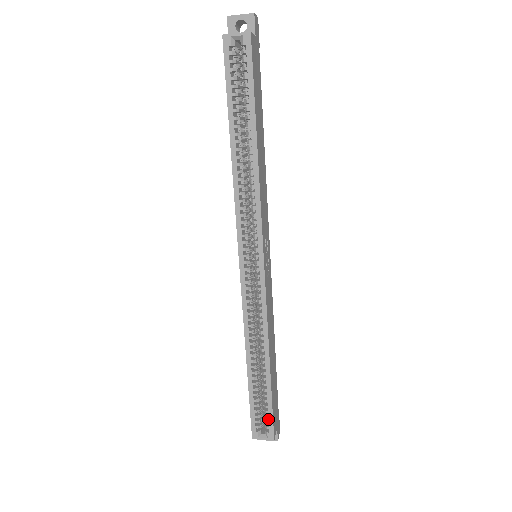
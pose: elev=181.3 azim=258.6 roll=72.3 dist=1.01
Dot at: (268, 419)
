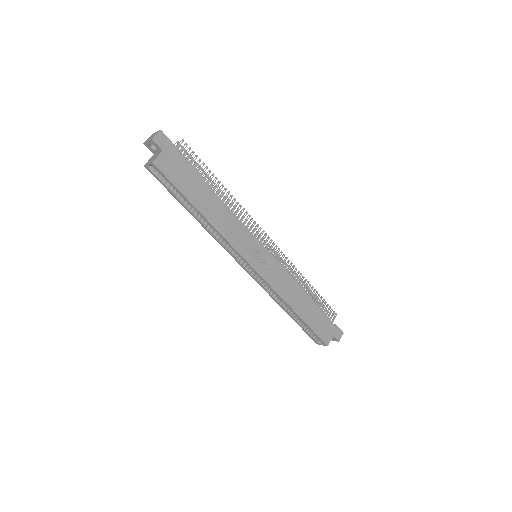
Dot at: occluded
